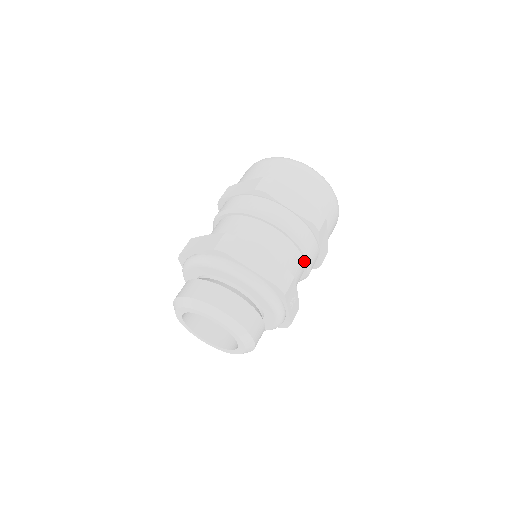
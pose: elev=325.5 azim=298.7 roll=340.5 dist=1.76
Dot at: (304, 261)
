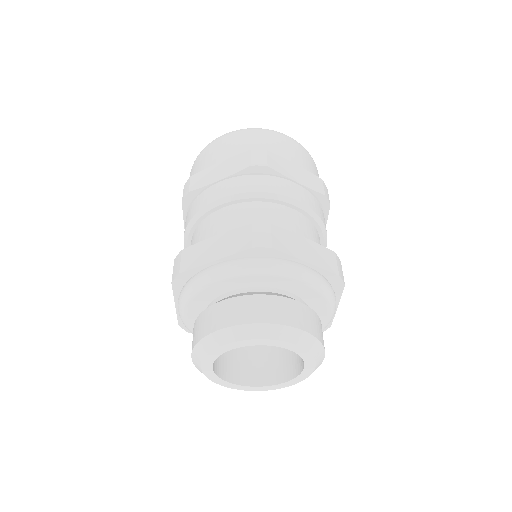
Dot at: occluded
